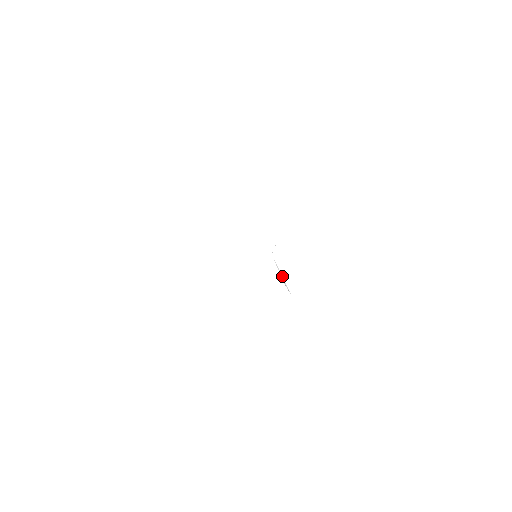
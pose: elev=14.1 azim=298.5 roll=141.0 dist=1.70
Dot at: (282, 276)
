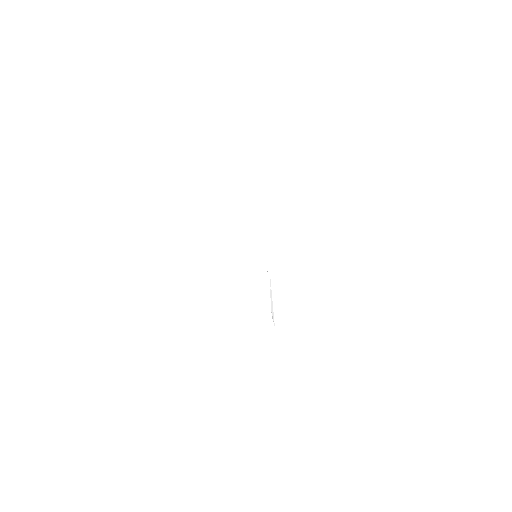
Dot at: occluded
